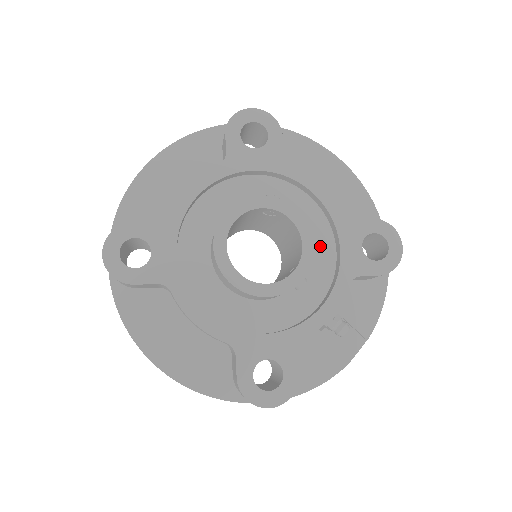
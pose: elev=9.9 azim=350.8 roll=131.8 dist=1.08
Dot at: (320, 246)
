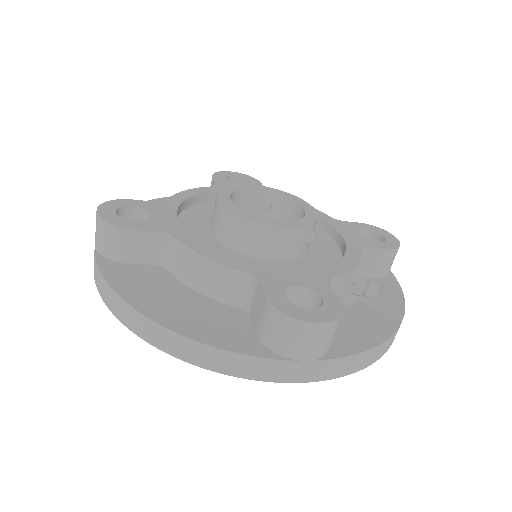
Dot at: (319, 238)
